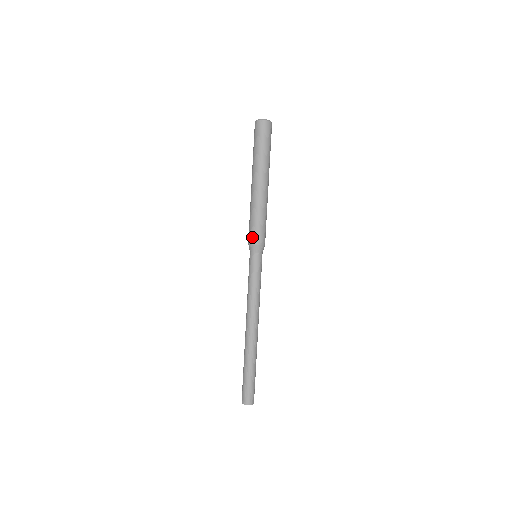
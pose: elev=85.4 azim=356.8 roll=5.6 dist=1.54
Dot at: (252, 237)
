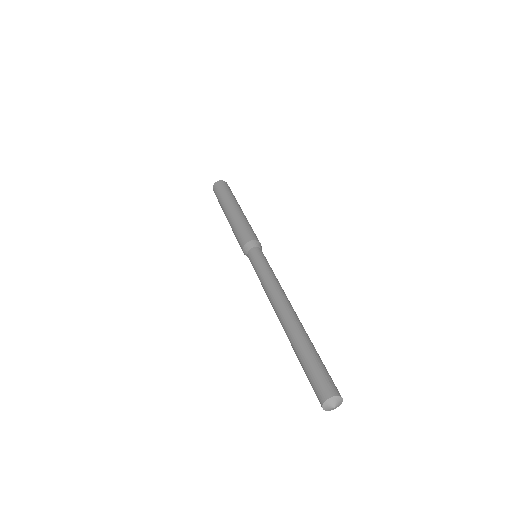
Dot at: (252, 235)
